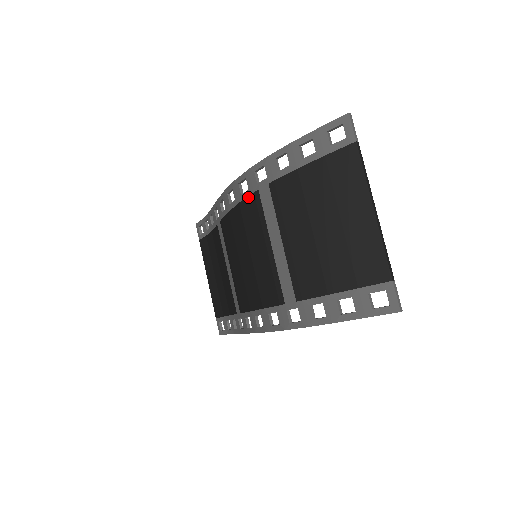
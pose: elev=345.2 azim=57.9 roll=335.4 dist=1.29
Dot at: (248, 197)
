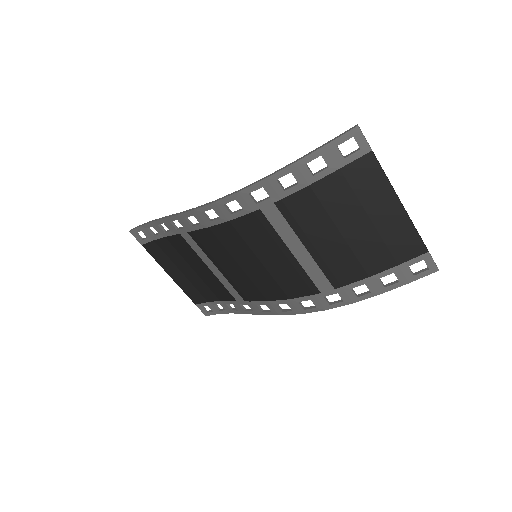
Dot at: (244, 216)
